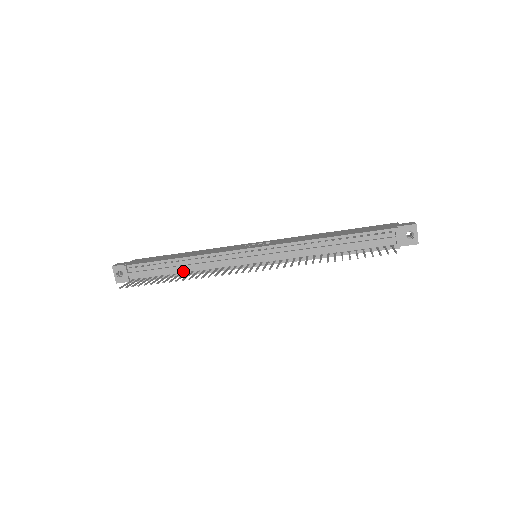
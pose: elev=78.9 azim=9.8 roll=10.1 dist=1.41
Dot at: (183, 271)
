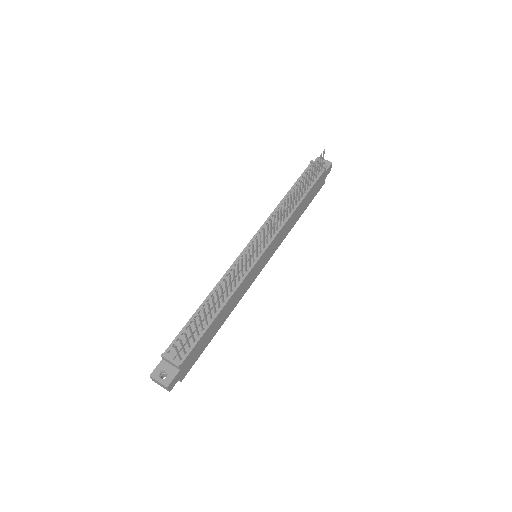
Dot at: occluded
